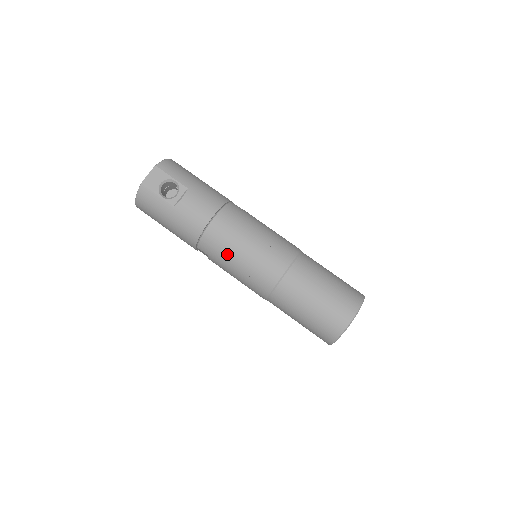
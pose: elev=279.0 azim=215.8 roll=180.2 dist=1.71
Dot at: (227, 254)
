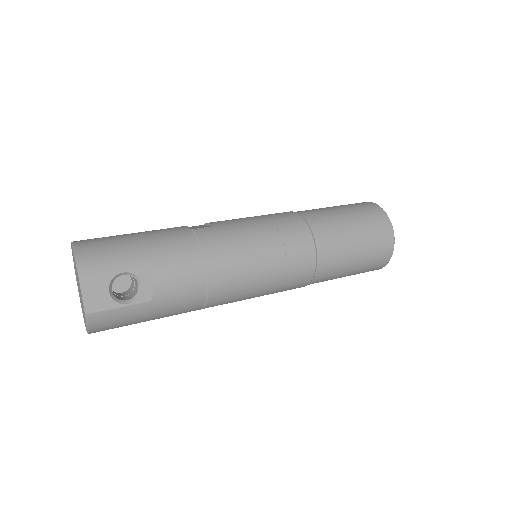
Dot at: (248, 290)
